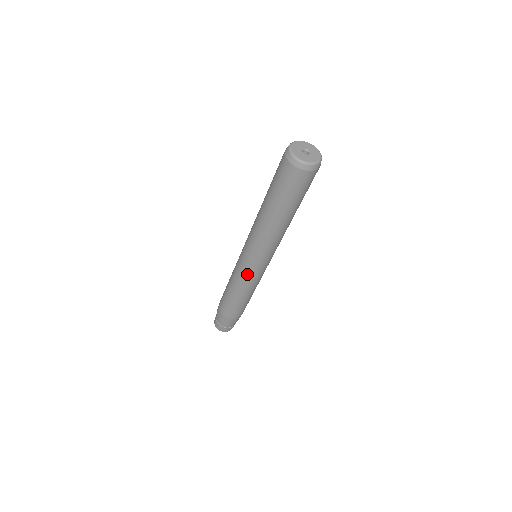
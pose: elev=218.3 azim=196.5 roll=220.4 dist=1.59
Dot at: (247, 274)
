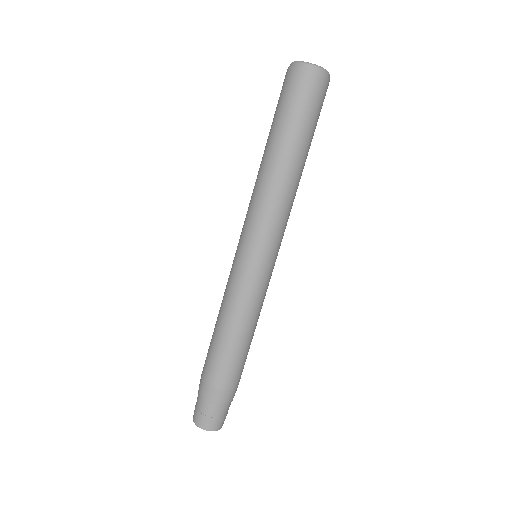
Dot at: (252, 279)
